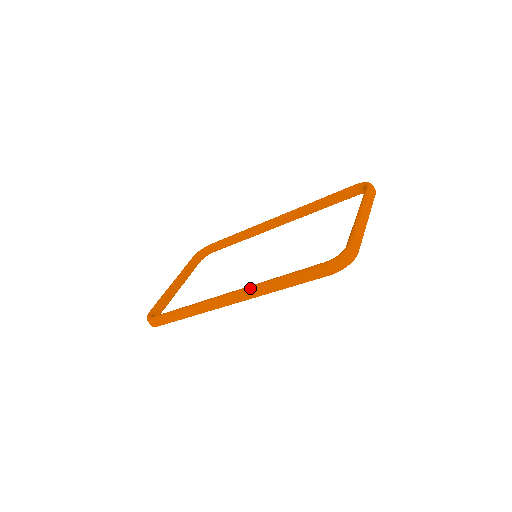
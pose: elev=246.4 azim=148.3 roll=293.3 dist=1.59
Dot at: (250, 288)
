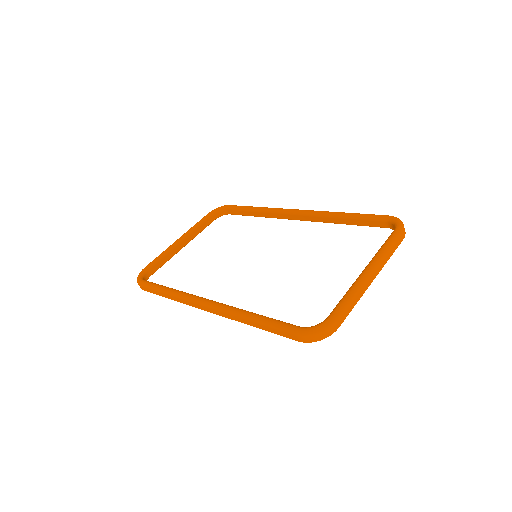
Dot at: (225, 309)
